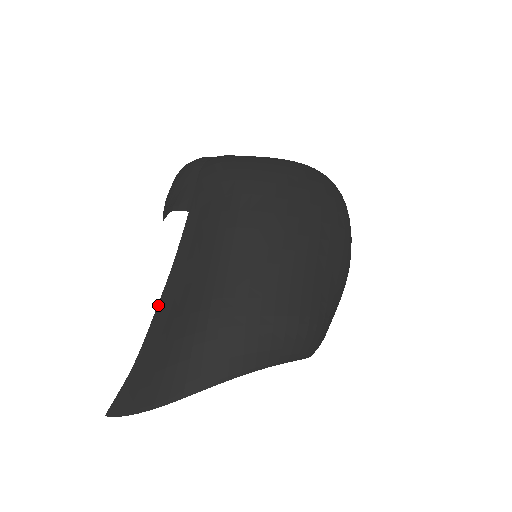
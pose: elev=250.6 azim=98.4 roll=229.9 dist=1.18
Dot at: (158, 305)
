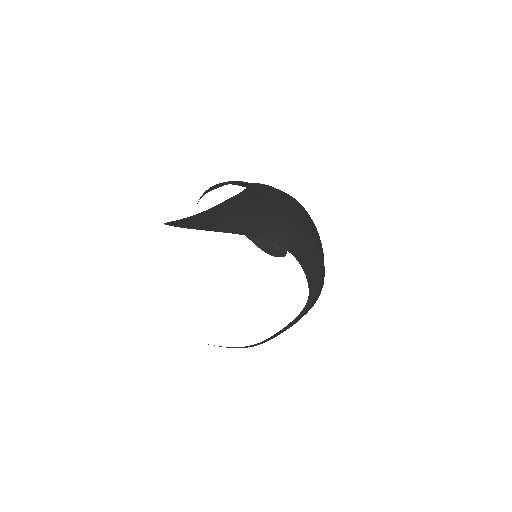
Dot at: (228, 200)
